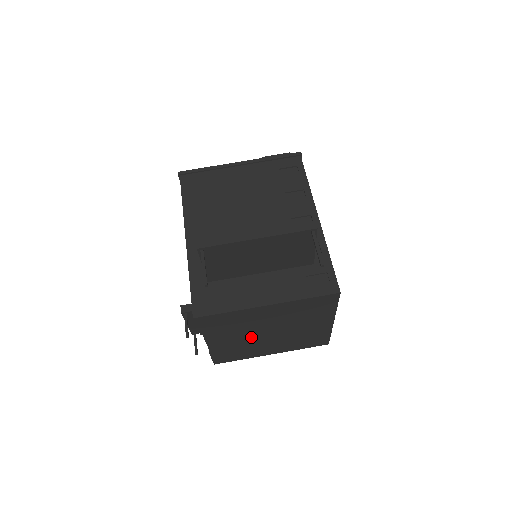
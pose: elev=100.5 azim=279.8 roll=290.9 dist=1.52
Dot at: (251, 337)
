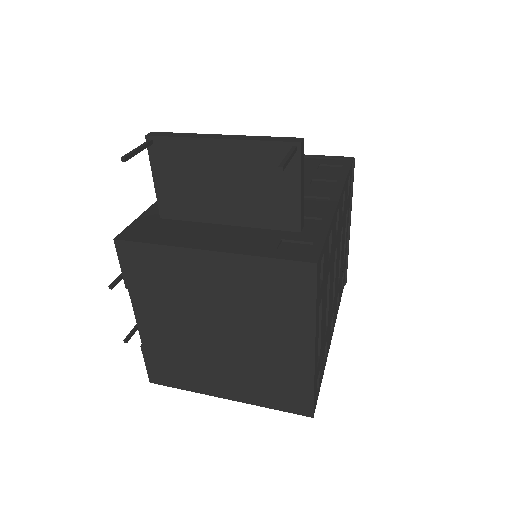
Dot at: (194, 332)
